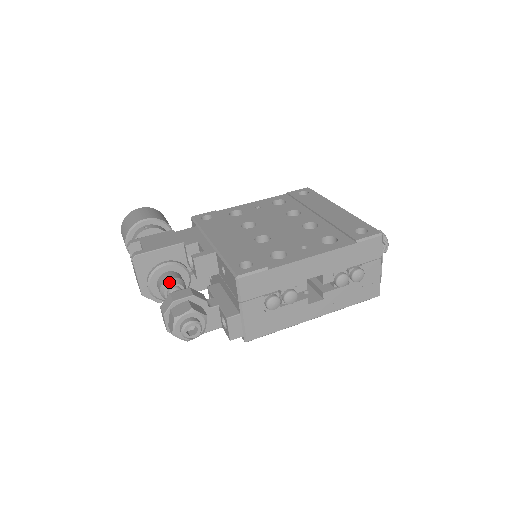
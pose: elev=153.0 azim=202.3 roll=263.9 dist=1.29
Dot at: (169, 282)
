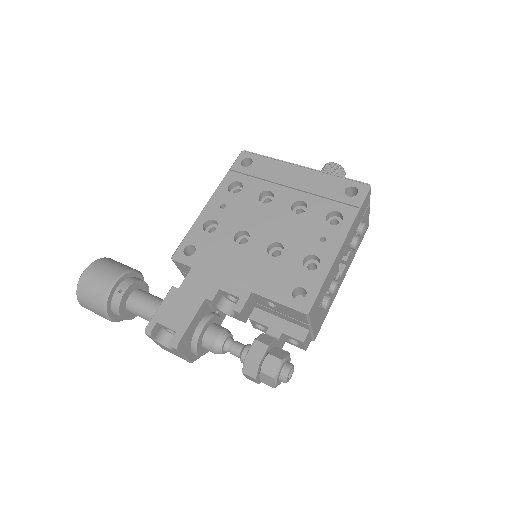
Dot at: (220, 341)
